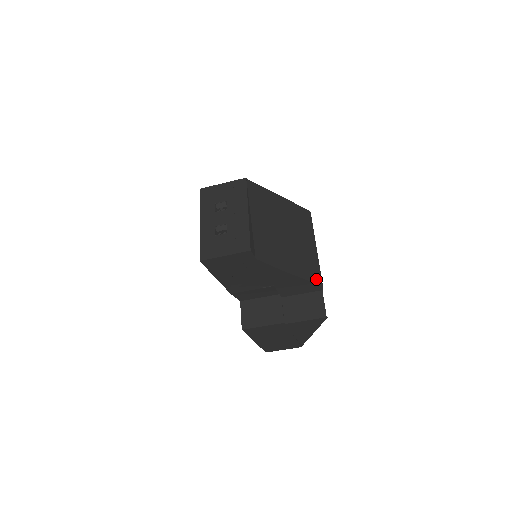
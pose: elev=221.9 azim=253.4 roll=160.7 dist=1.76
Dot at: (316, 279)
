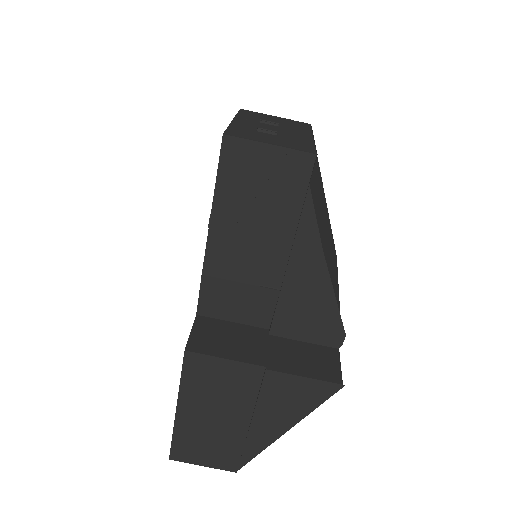
Dot at: occluded
